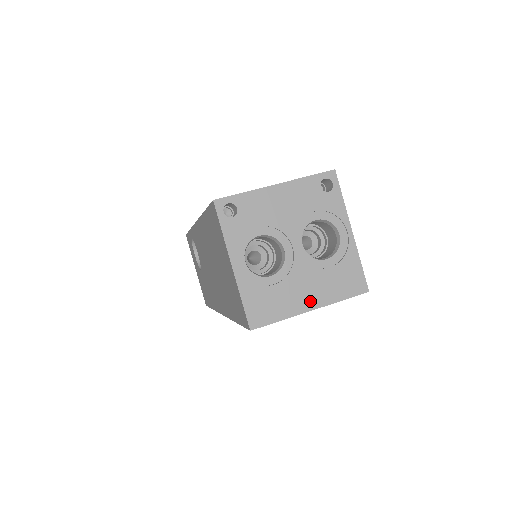
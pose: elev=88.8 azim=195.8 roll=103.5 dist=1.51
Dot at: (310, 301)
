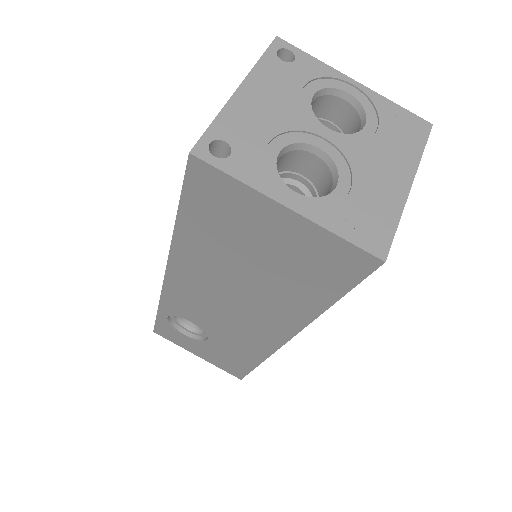
Dot at: (399, 177)
